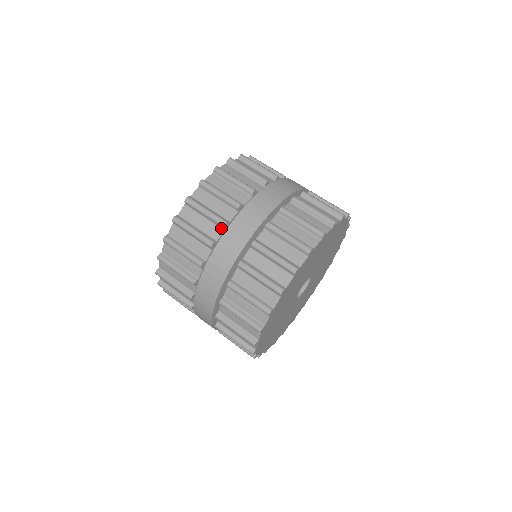
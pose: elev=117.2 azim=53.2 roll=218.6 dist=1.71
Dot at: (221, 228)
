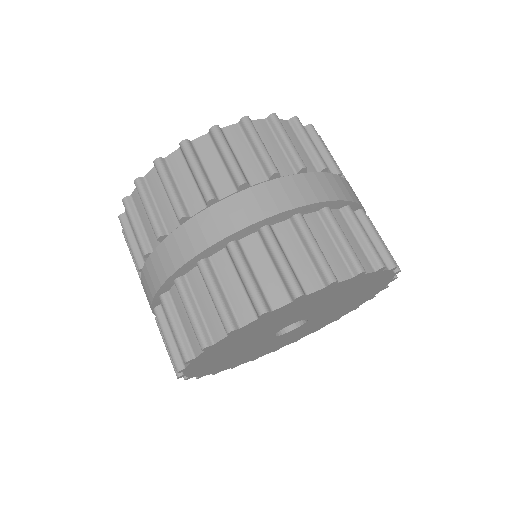
Dot at: (316, 168)
